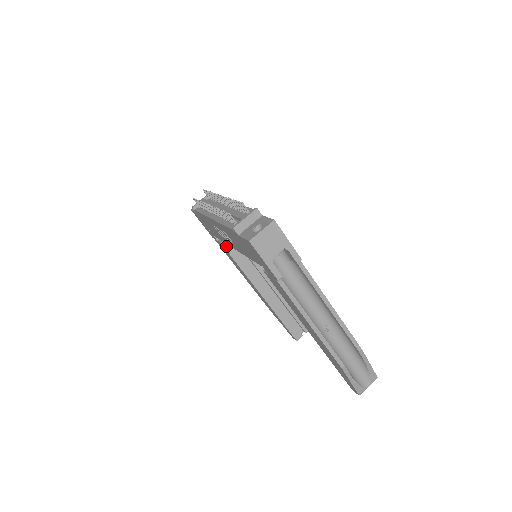
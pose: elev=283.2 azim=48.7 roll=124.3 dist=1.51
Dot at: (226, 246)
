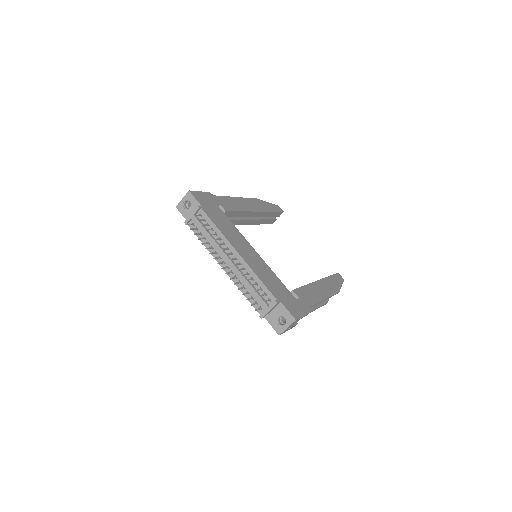
Dot at: occluded
